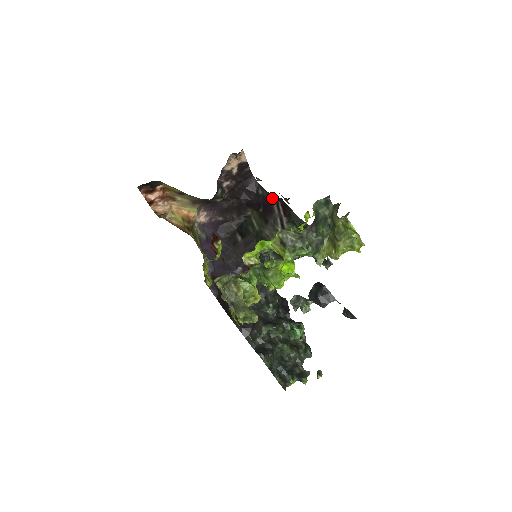
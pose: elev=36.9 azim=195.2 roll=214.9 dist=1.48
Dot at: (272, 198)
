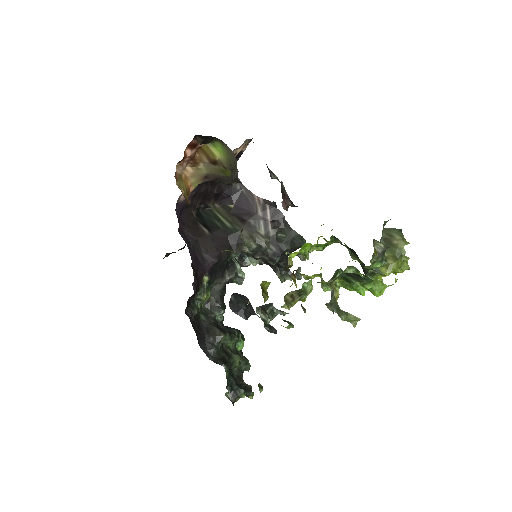
Dot at: (255, 198)
